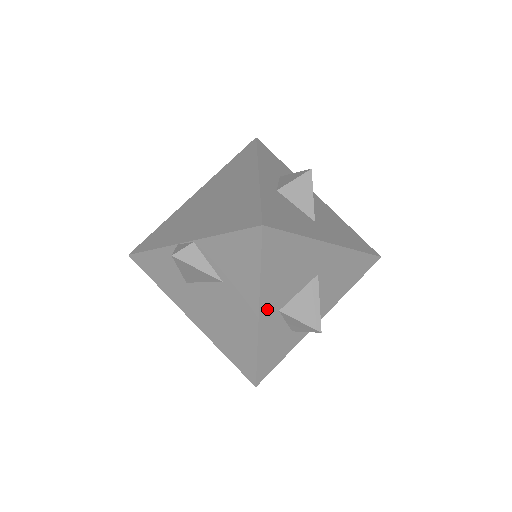
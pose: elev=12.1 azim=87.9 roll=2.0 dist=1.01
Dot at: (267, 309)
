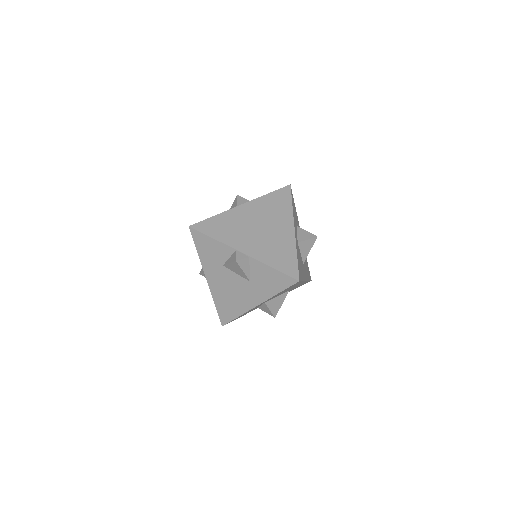
Dot at: occluded
